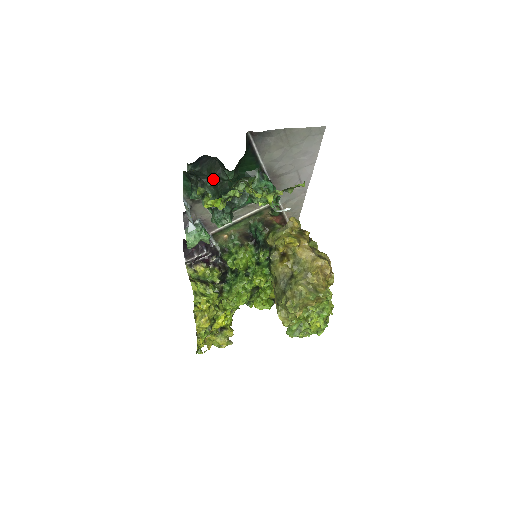
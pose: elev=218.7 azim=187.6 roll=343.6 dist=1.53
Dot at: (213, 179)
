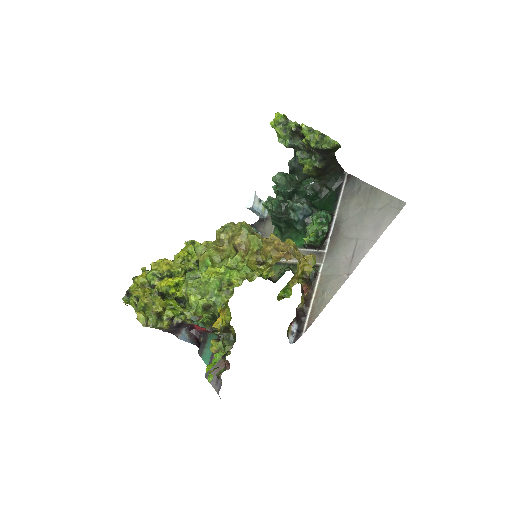
Dot at: (296, 180)
